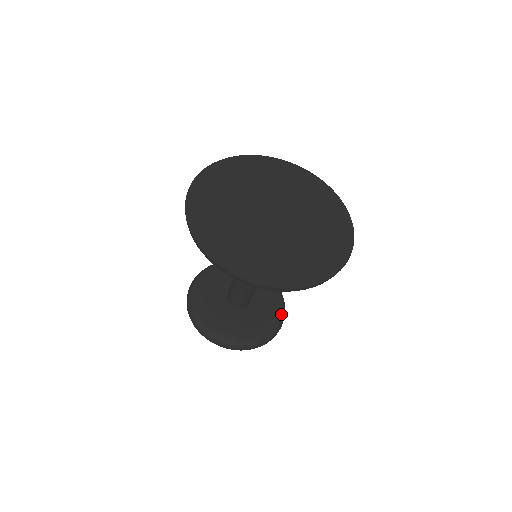
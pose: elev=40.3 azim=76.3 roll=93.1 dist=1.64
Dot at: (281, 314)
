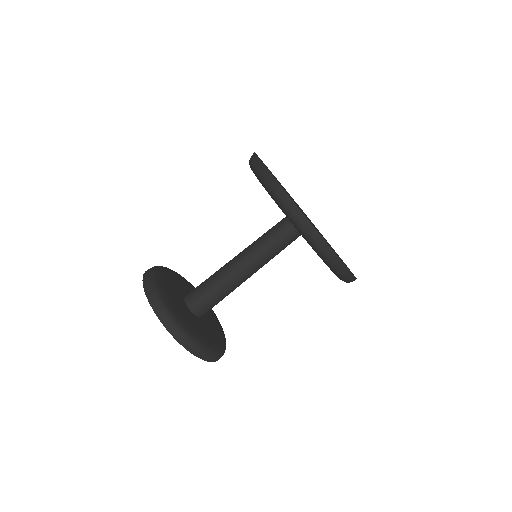
Dot at: (223, 348)
